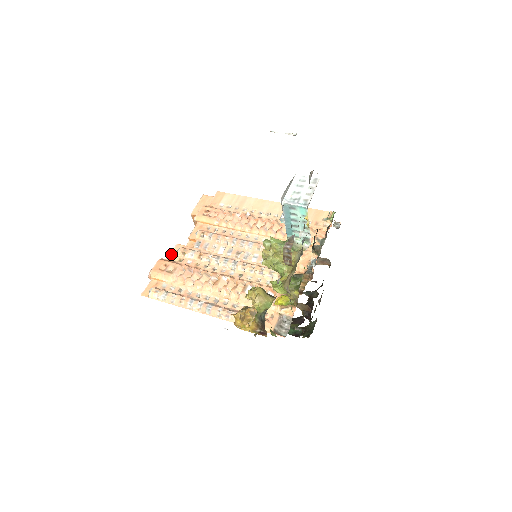
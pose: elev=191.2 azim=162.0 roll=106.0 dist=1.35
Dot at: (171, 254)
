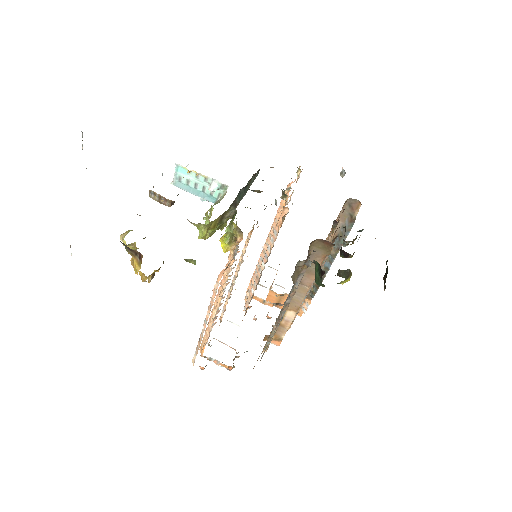
Dot at: occluded
